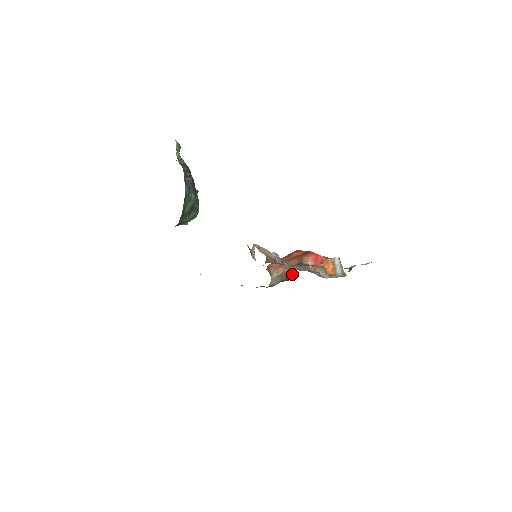
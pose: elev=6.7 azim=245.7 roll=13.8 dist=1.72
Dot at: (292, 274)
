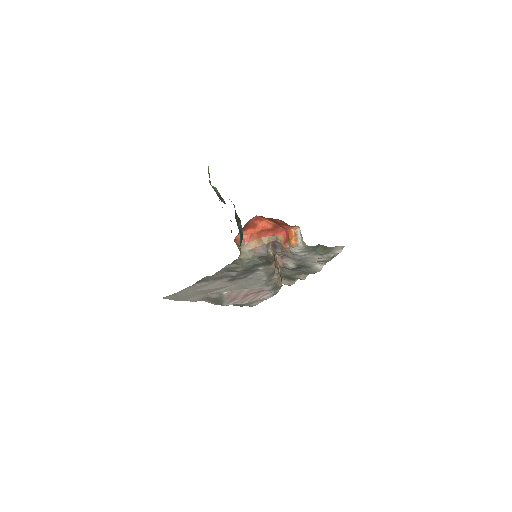
Dot at: (267, 252)
